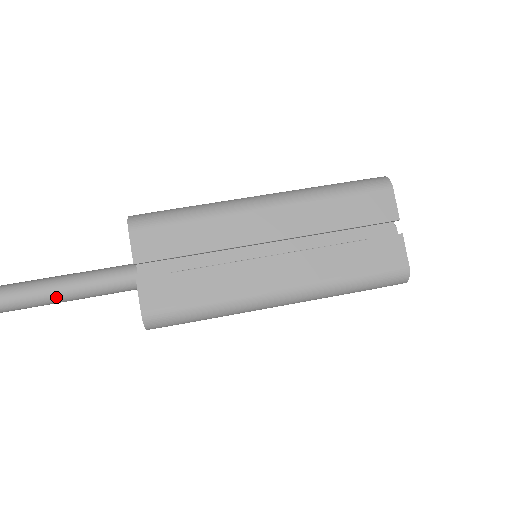
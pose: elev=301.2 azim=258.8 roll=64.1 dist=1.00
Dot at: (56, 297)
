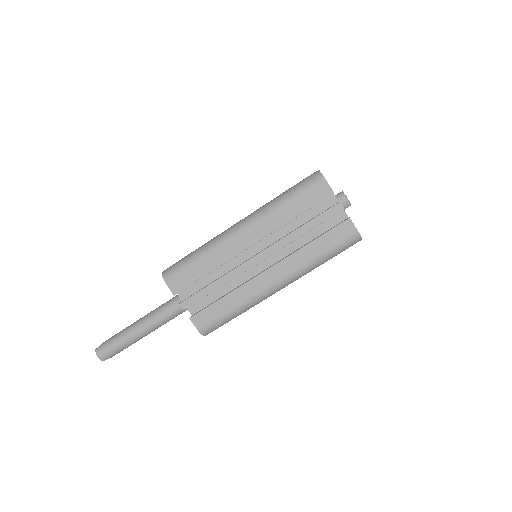
Dot at: occluded
